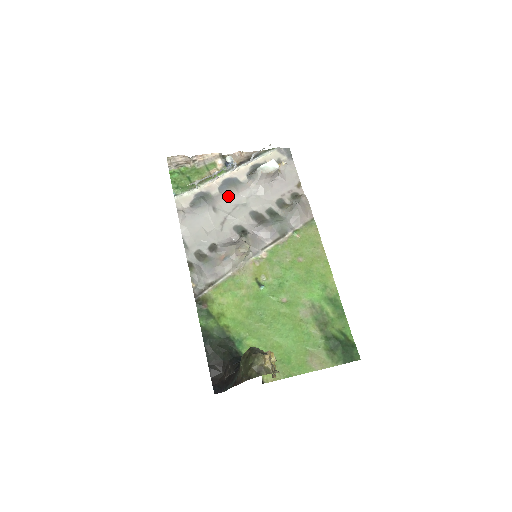
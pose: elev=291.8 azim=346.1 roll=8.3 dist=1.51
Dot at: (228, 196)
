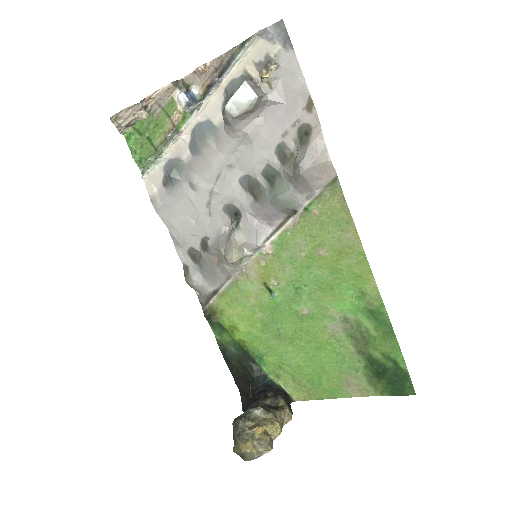
Dot at: (203, 160)
